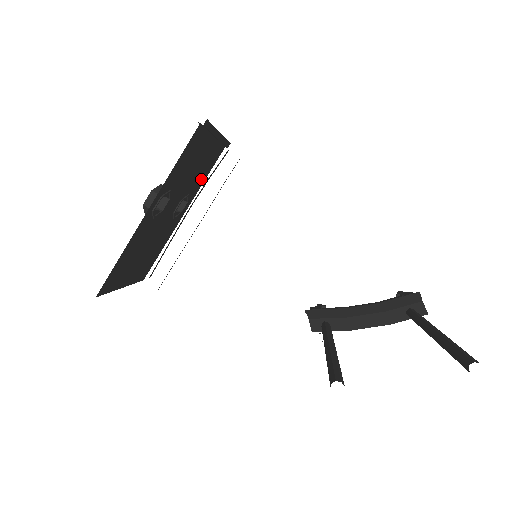
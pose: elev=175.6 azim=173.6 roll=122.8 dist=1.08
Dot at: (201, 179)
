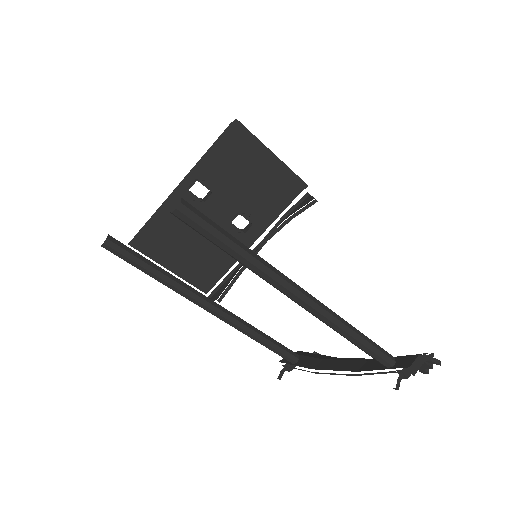
Dot at: (270, 209)
